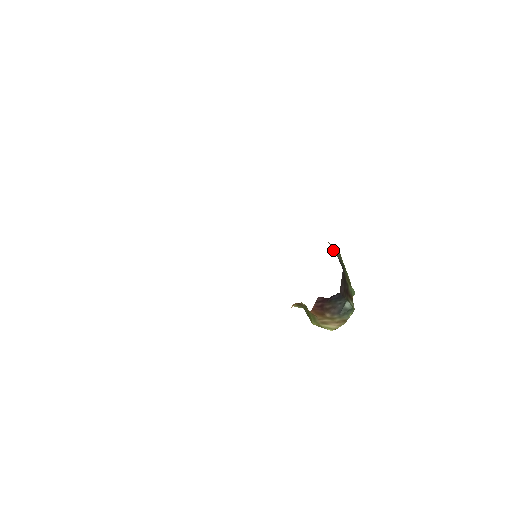
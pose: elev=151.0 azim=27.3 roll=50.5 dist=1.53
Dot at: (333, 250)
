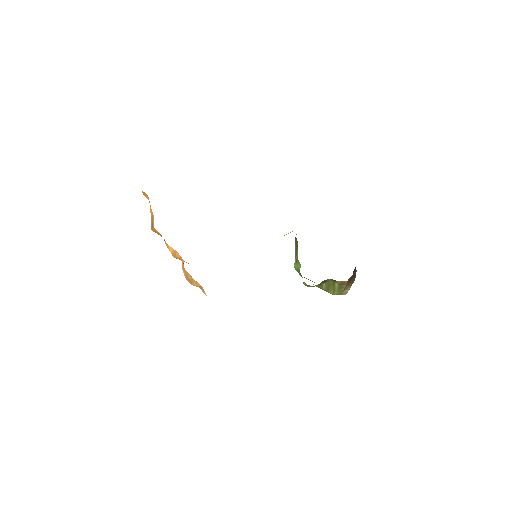
Dot at: occluded
